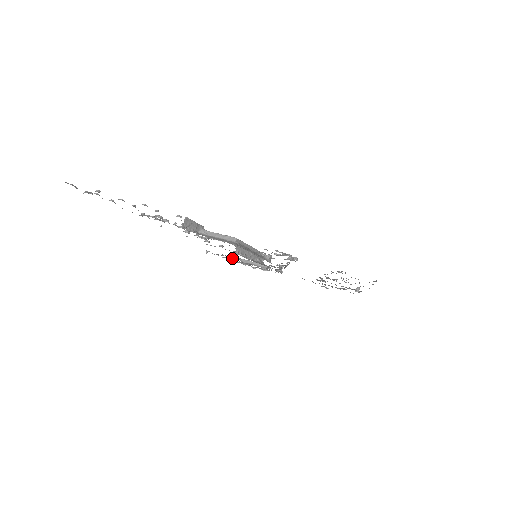
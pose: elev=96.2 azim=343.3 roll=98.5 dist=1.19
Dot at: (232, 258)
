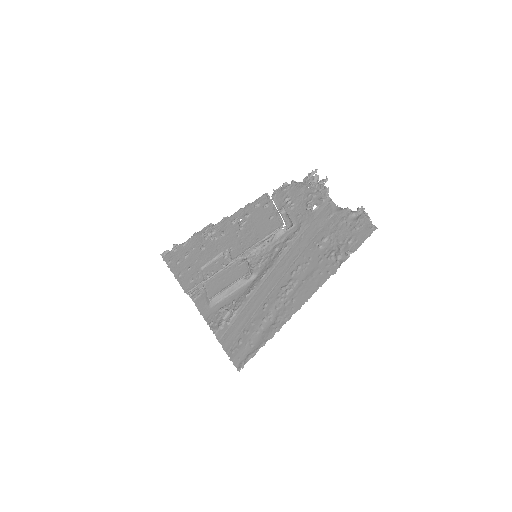
Dot at: (295, 182)
